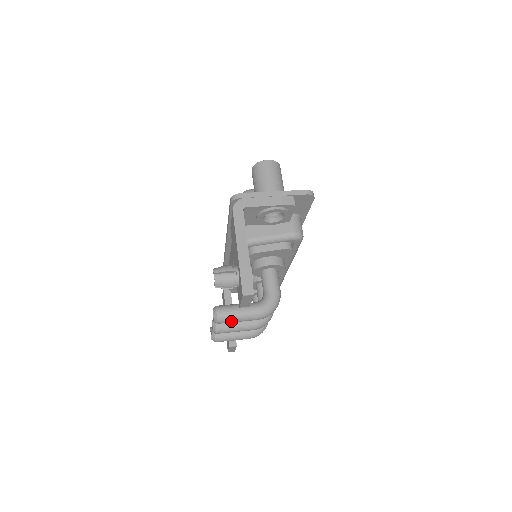
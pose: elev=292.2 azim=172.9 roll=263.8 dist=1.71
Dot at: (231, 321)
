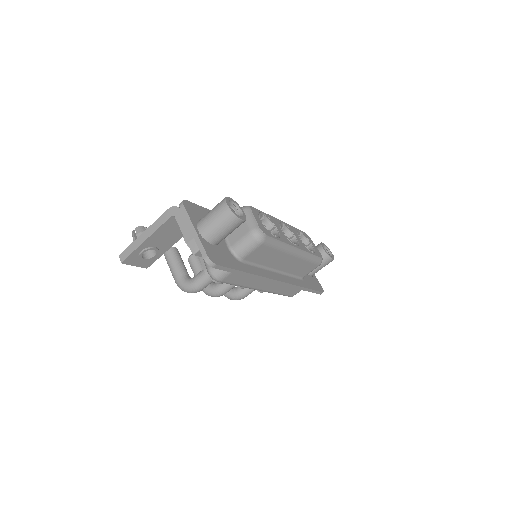
Dot at: occluded
